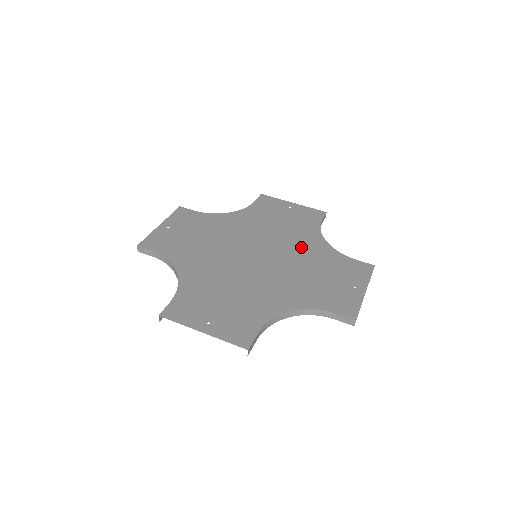
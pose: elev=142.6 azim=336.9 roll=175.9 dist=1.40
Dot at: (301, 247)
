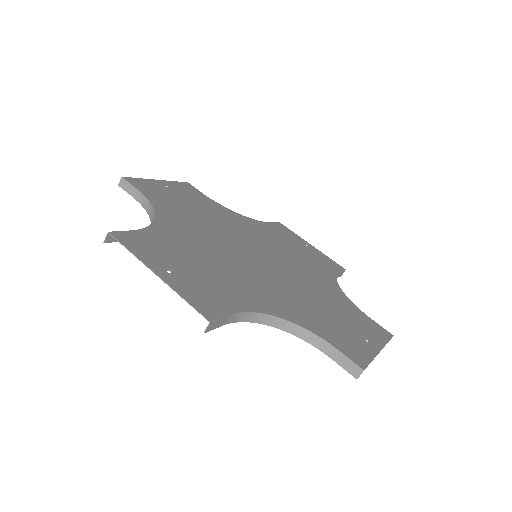
Dot at: (311, 277)
